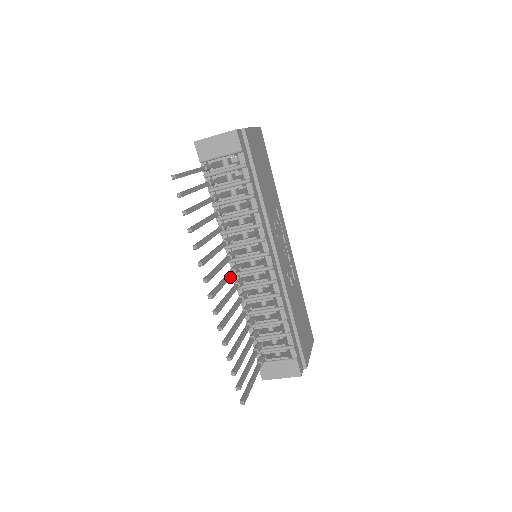
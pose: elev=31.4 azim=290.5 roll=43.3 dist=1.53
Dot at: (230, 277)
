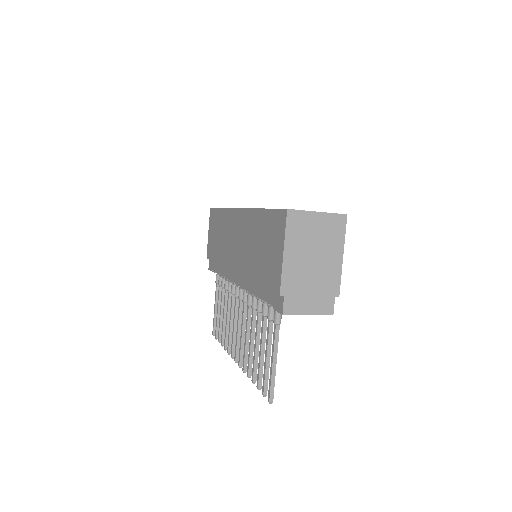
Dot at: (241, 313)
